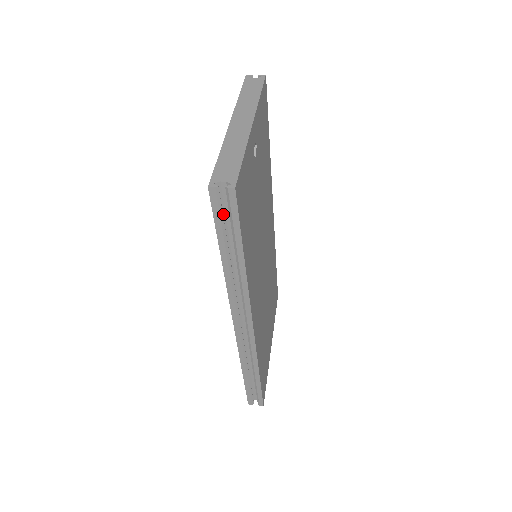
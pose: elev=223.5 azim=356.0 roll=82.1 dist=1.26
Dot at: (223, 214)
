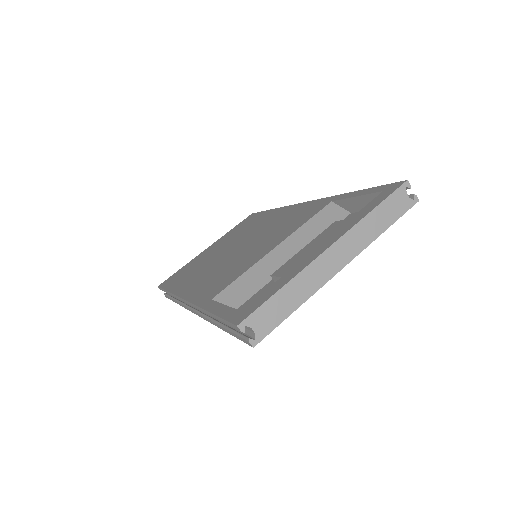
Dot at: occluded
